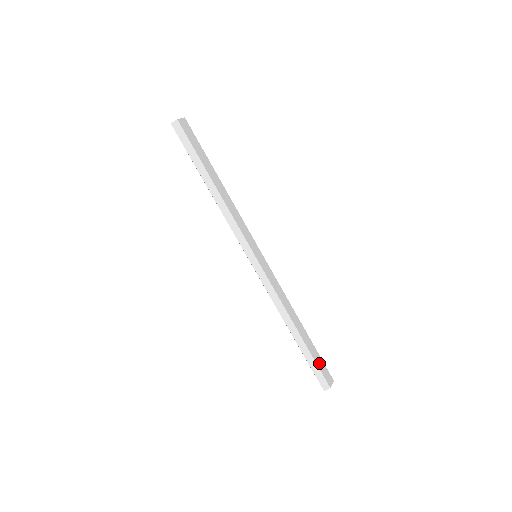
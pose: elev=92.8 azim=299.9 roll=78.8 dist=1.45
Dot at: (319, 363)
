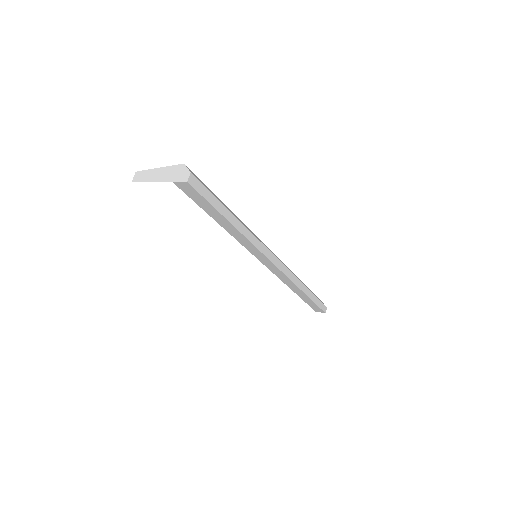
Dot at: (318, 298)
